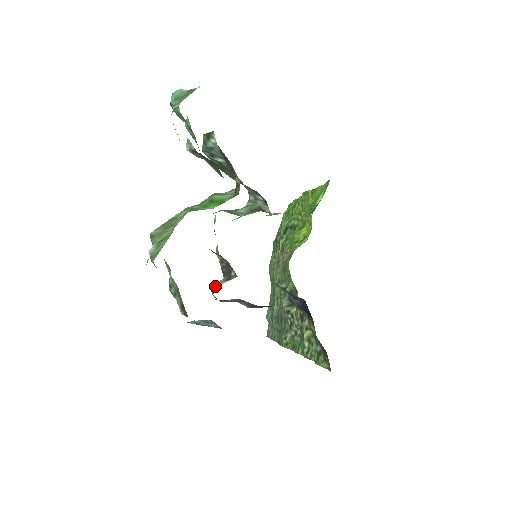
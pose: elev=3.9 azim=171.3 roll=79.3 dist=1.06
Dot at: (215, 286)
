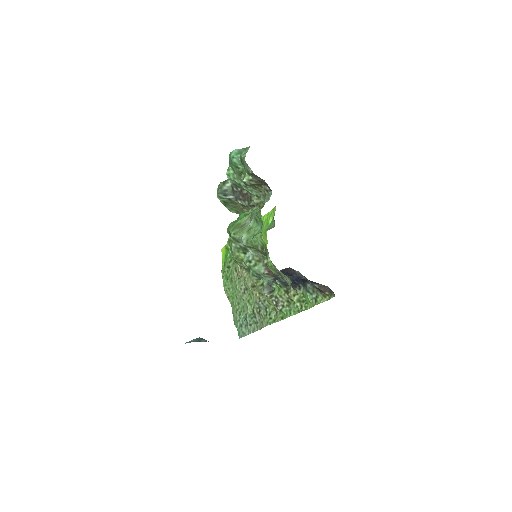
Dot at: (251, 271)
